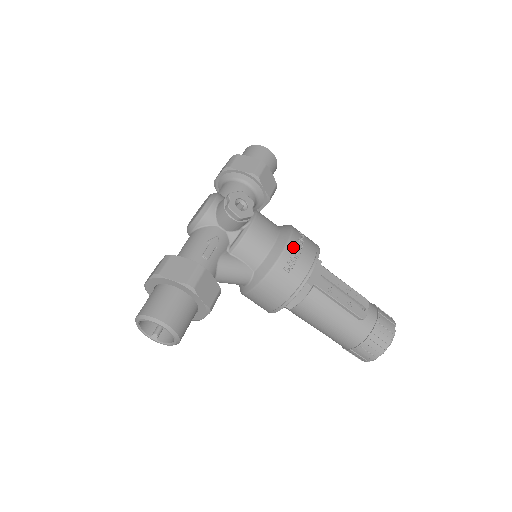
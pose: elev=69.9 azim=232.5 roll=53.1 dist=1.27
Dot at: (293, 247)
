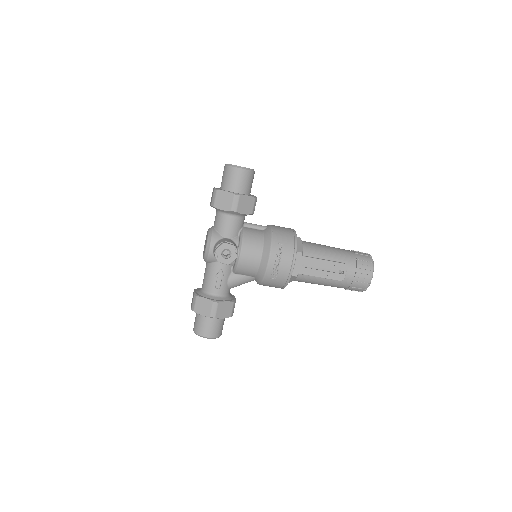
Dot at: (273, 263)
